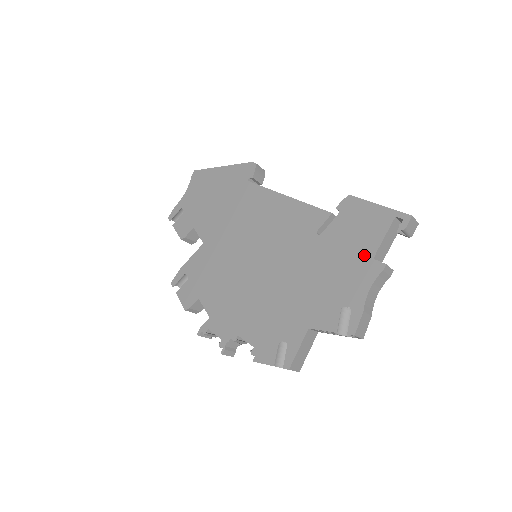
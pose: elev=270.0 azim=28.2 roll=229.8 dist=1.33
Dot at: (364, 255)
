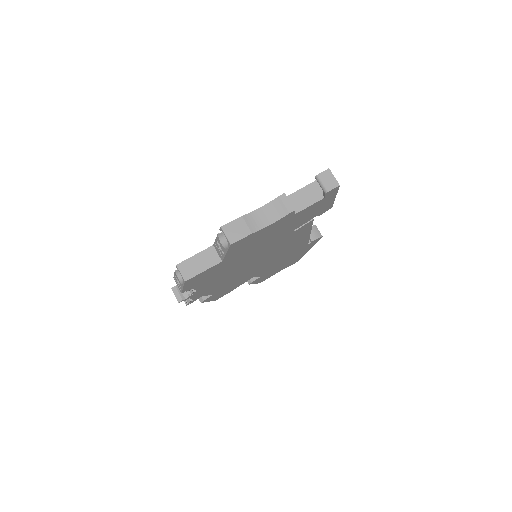
Dot at: occluded
